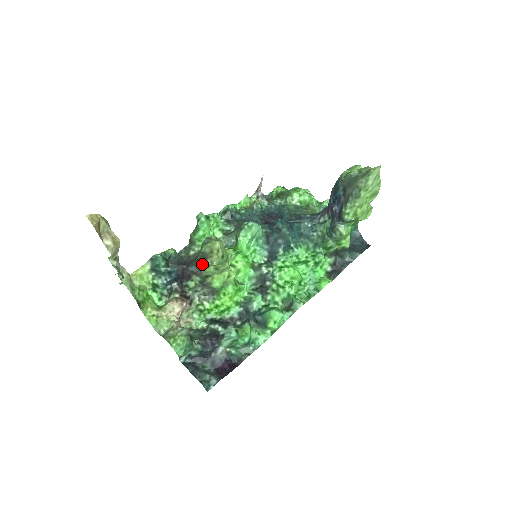
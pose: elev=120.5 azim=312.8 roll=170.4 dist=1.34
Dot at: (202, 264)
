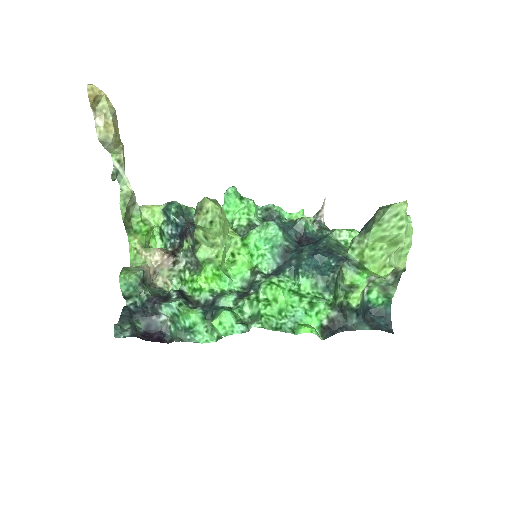
Dot at: occluded
